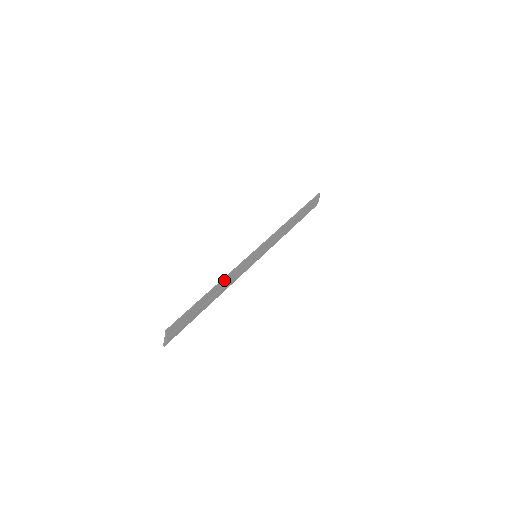
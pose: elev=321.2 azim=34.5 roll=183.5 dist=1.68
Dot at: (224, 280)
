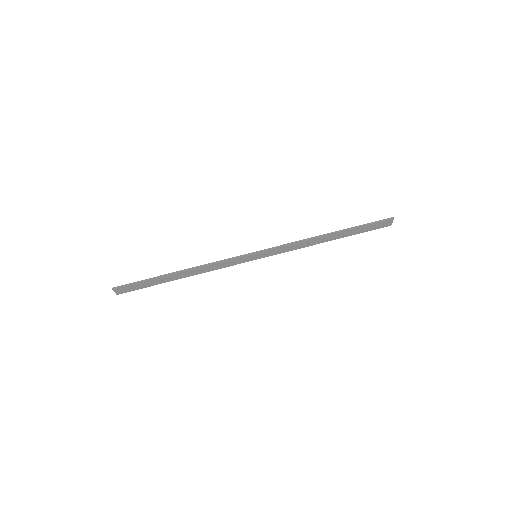
Dot at: (197, 268)
